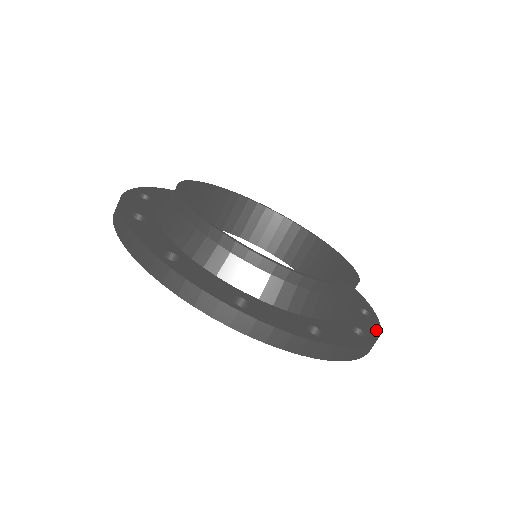
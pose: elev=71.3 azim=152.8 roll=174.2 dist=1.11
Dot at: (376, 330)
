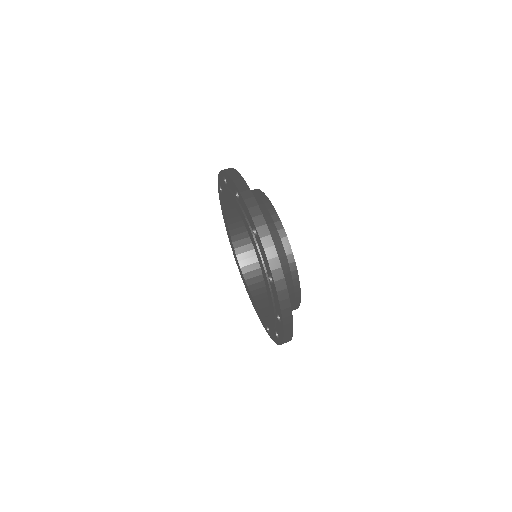
Dot at: occluded
